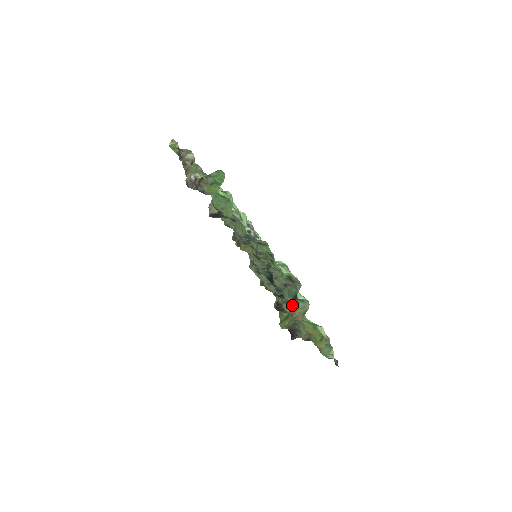
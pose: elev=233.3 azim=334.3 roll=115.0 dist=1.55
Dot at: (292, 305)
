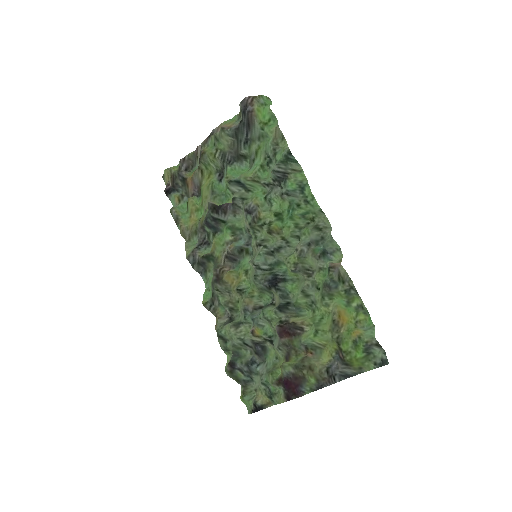
Dot at: (300, 318)
